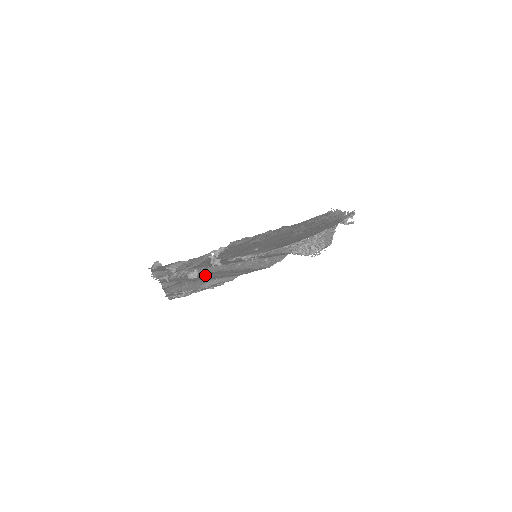
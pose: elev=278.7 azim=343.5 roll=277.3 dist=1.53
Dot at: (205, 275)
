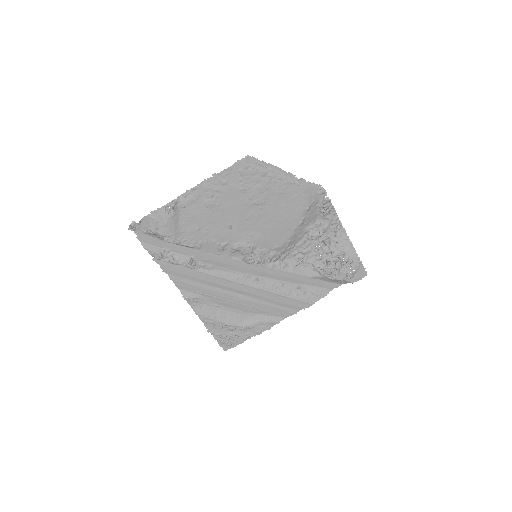
Dot at: (225, 291)
